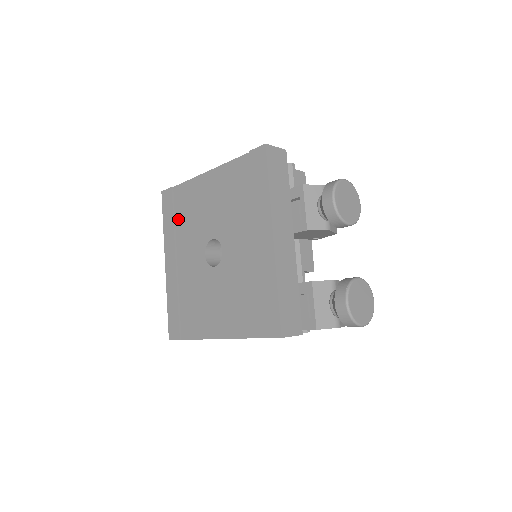
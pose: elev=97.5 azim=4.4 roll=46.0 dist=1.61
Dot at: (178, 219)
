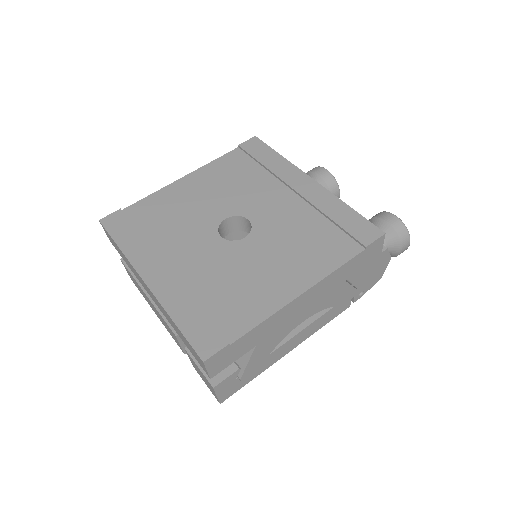
Dot at: (148, 231)
